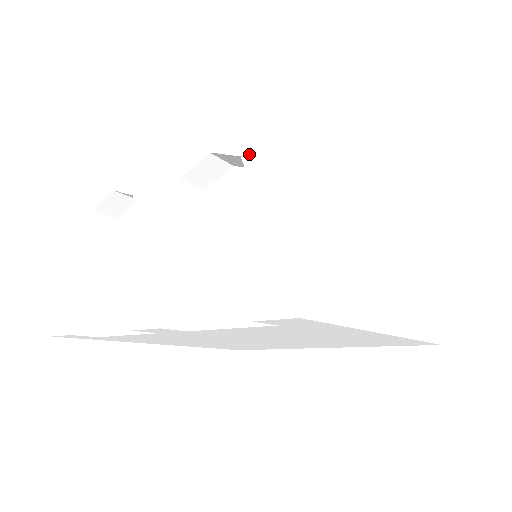
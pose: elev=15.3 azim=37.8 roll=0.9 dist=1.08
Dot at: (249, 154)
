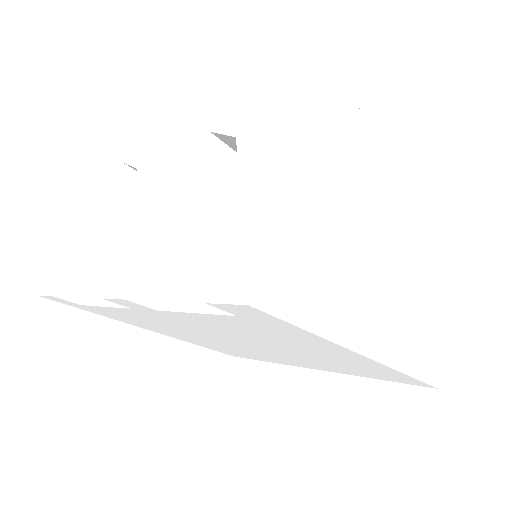
Dot at: (244, 135)
